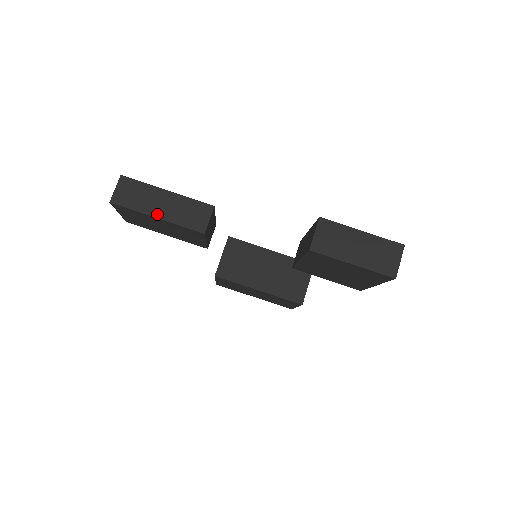
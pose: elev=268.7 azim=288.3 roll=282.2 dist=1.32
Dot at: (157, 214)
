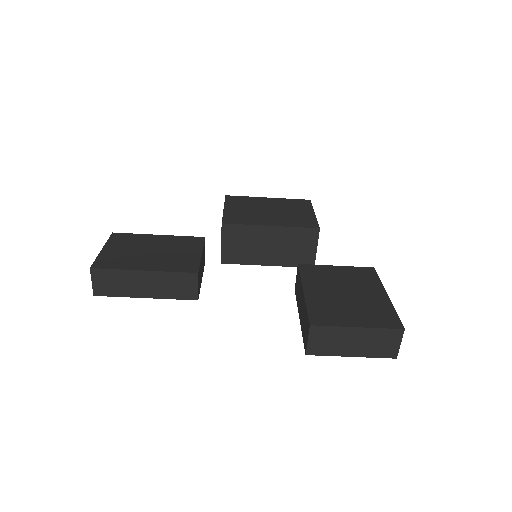
Dot at: (144, 295)
